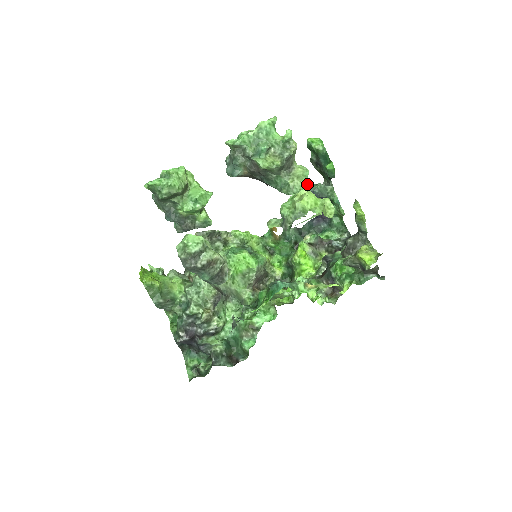
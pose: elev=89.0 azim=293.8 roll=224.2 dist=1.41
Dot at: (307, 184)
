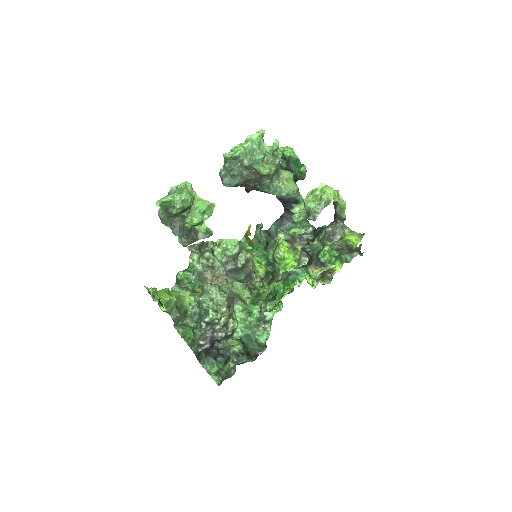
Dot at: (295, 185)
